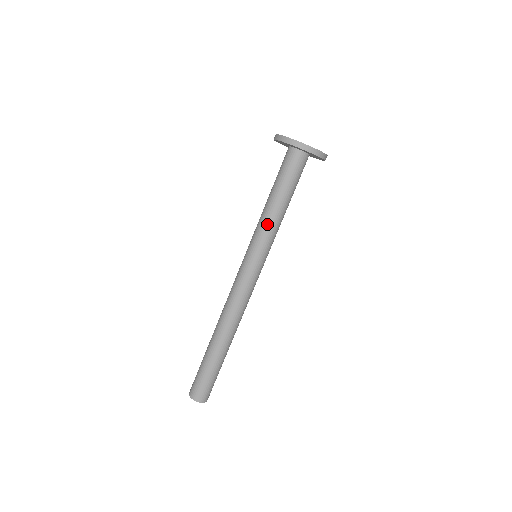
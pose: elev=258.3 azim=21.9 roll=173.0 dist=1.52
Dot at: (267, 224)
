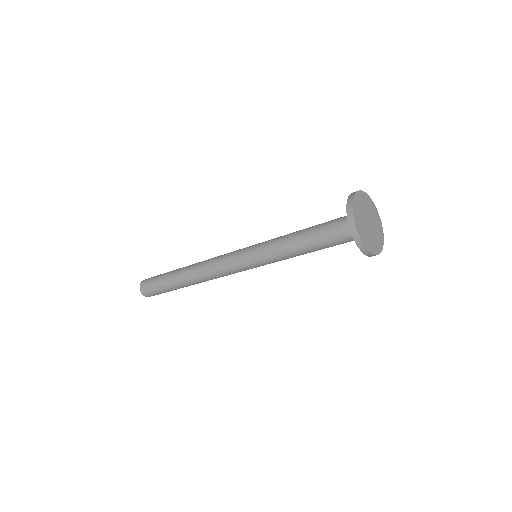
Dot at: (279, 247)
